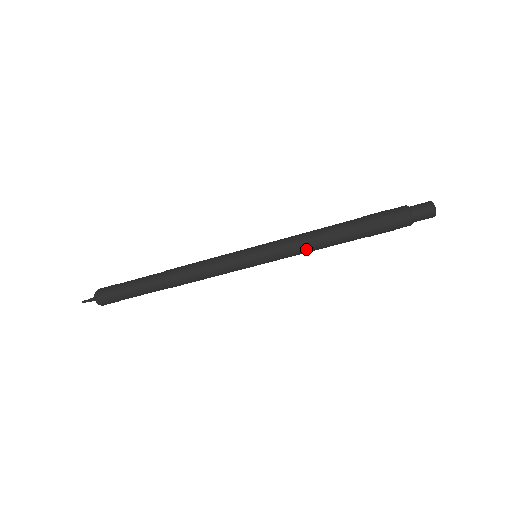
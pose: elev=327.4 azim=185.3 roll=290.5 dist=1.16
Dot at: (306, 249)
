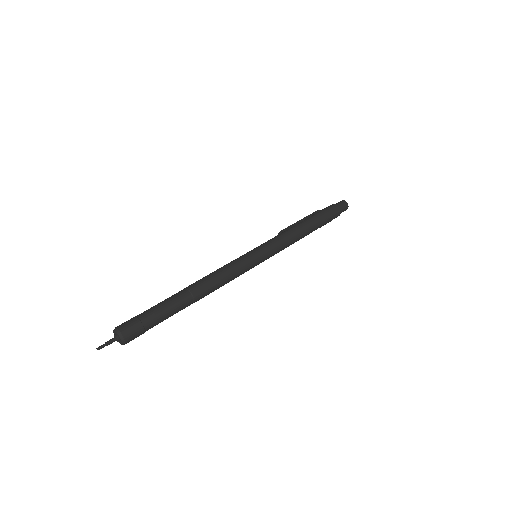
Dot at: occluded
